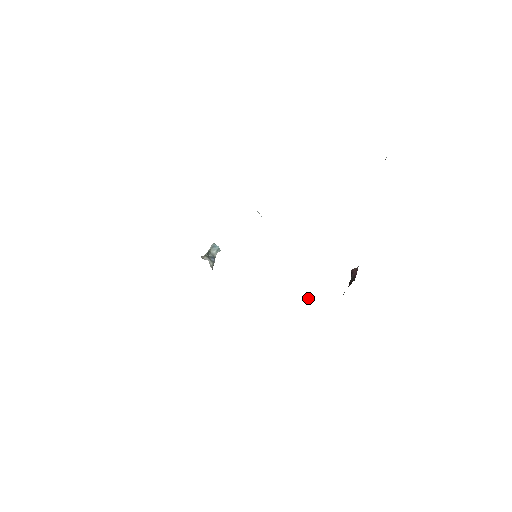
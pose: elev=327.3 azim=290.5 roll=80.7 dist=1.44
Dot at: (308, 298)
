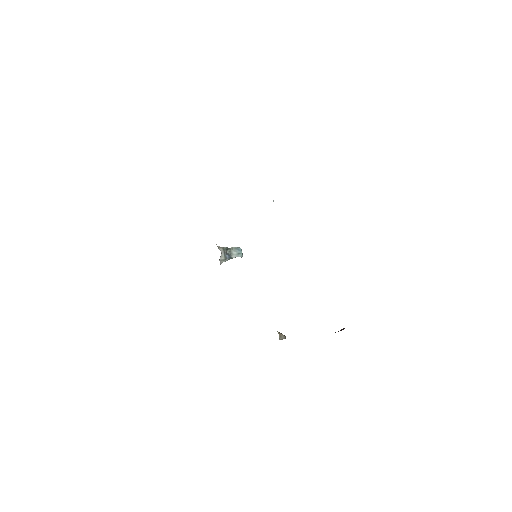
Dot at: (283, 335)
